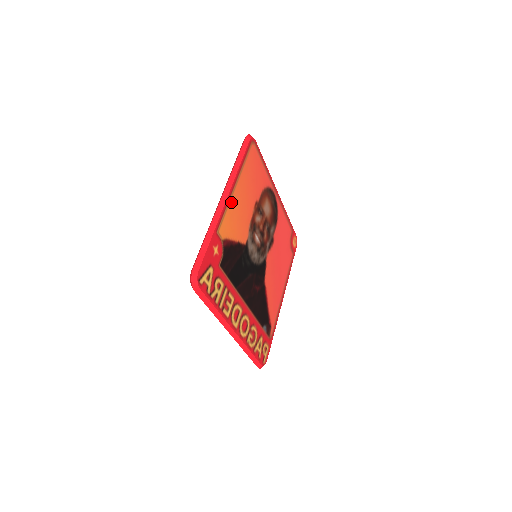
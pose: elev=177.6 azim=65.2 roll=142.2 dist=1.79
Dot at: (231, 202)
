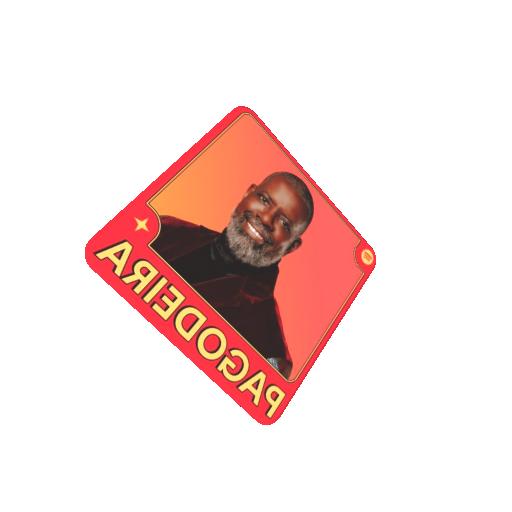
Dot at: (186, 174)
